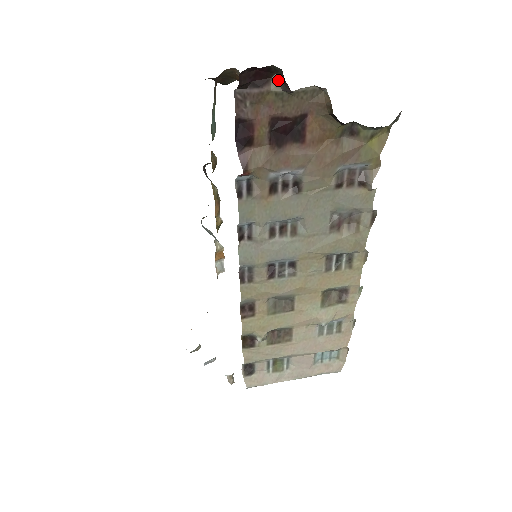
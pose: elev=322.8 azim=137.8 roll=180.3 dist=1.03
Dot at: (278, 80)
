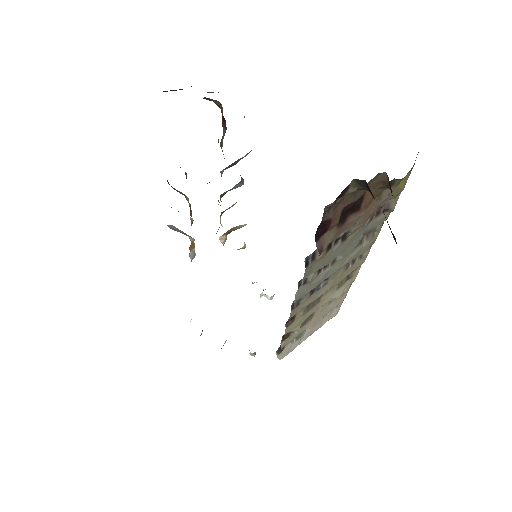
Dot at: (355, 183)
